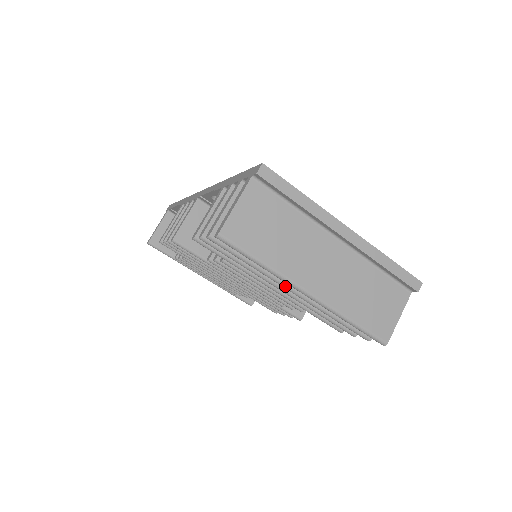
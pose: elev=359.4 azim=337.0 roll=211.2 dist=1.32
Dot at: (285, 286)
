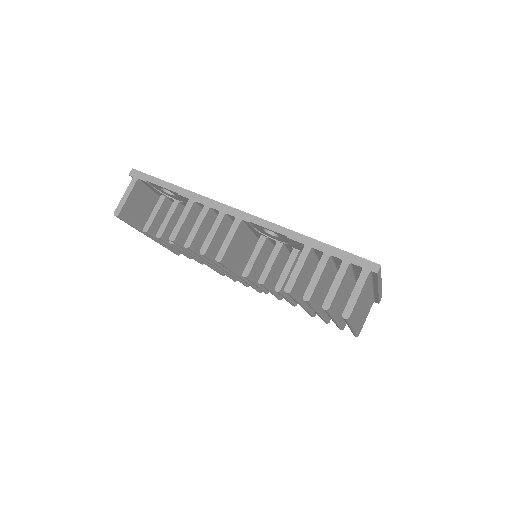
Dot at: (335, 320)
